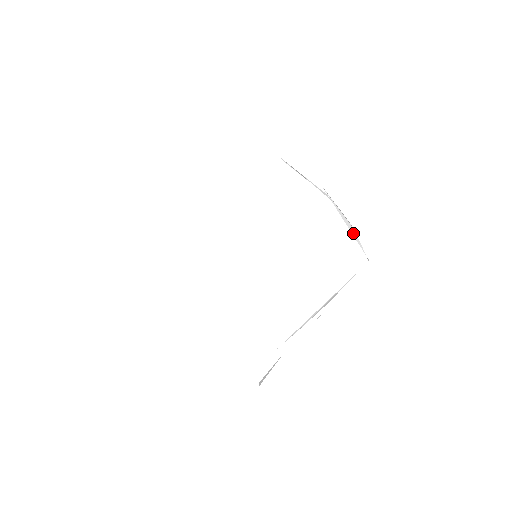
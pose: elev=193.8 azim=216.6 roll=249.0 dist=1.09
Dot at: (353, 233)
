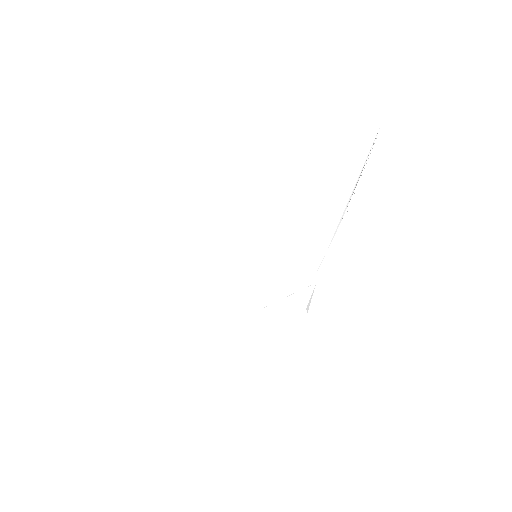
Dot at: occluded
